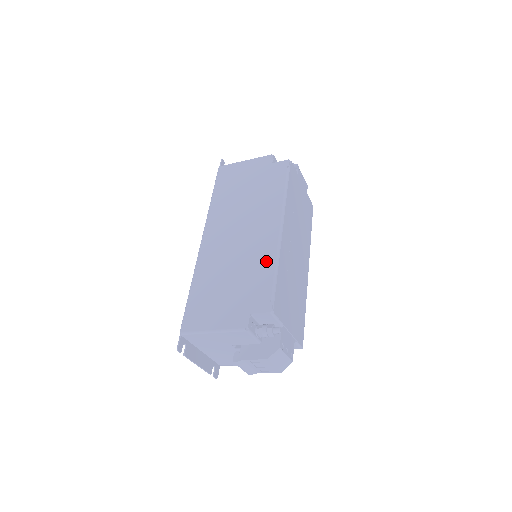
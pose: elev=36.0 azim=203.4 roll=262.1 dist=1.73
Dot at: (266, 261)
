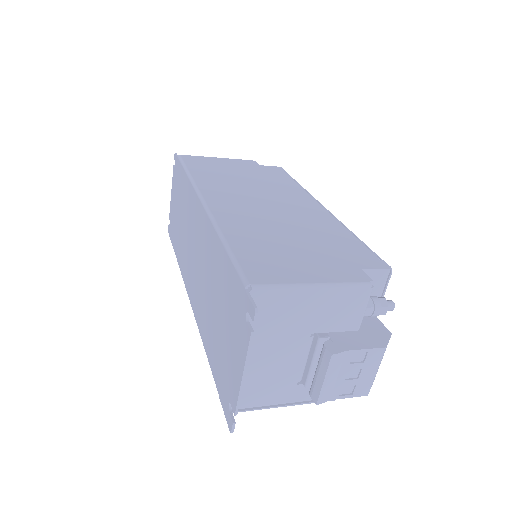
Dot at: (333, 227)
